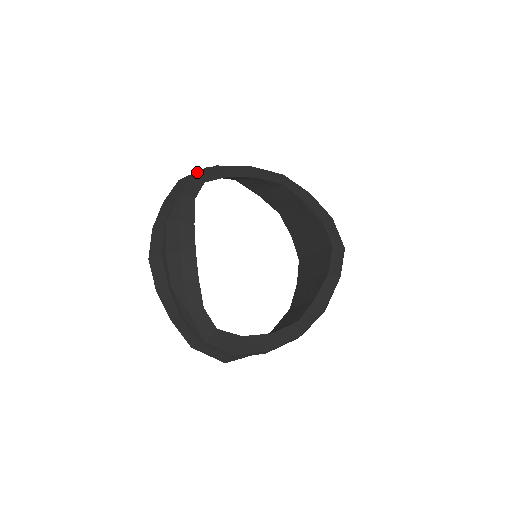
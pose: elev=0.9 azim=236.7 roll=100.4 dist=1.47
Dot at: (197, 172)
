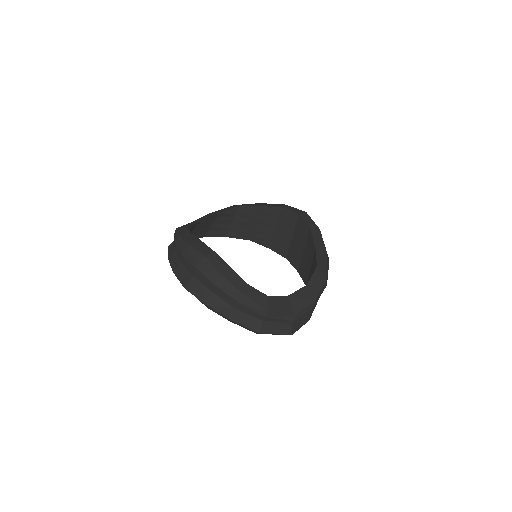
Dot at: (178, 227)
